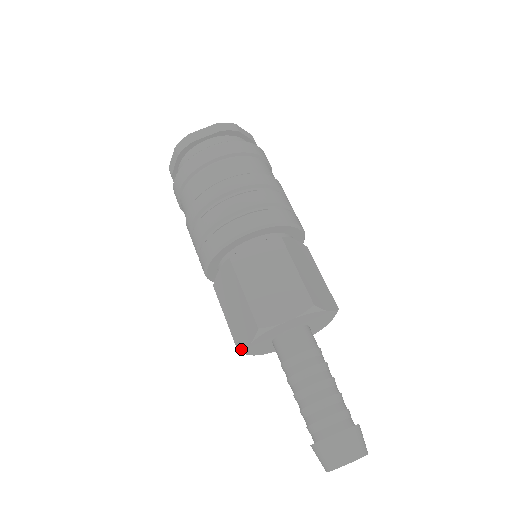
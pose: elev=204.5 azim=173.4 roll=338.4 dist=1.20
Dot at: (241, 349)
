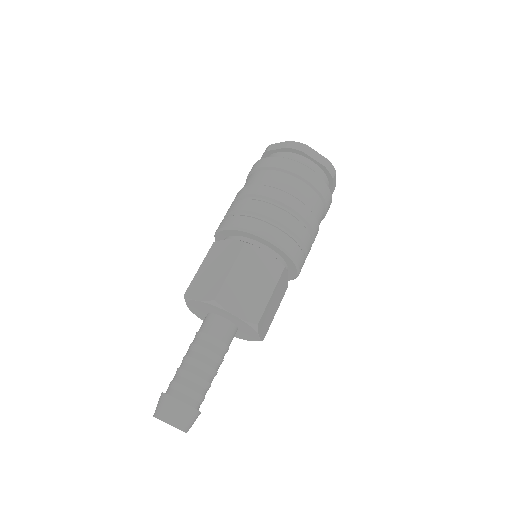
Dot at: occluded
